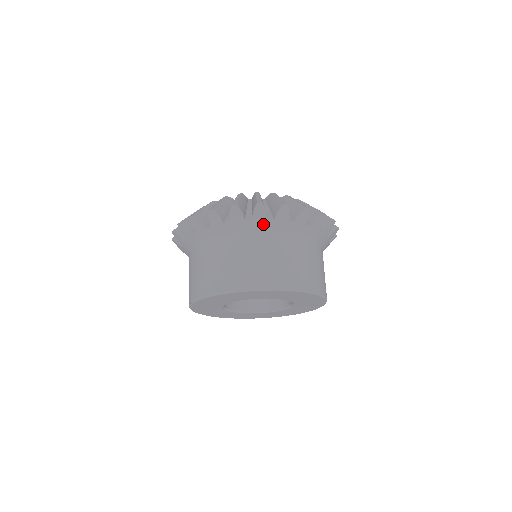
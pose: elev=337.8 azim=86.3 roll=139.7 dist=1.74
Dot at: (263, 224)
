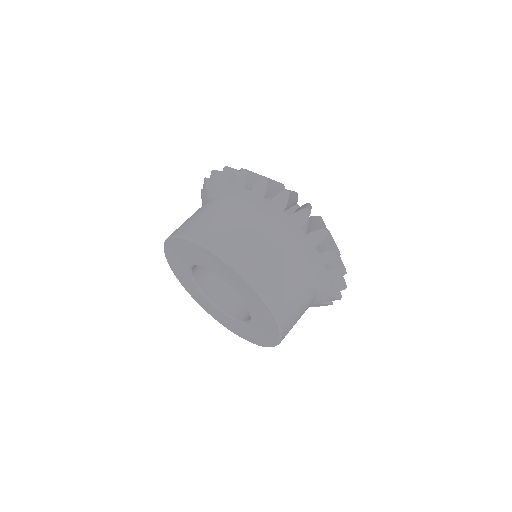
Dot at: (258, 201)
